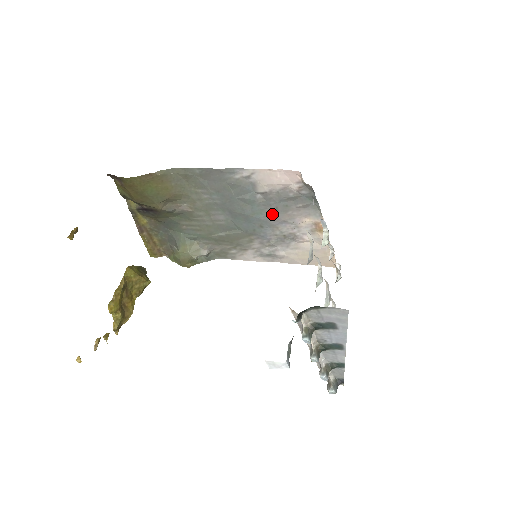
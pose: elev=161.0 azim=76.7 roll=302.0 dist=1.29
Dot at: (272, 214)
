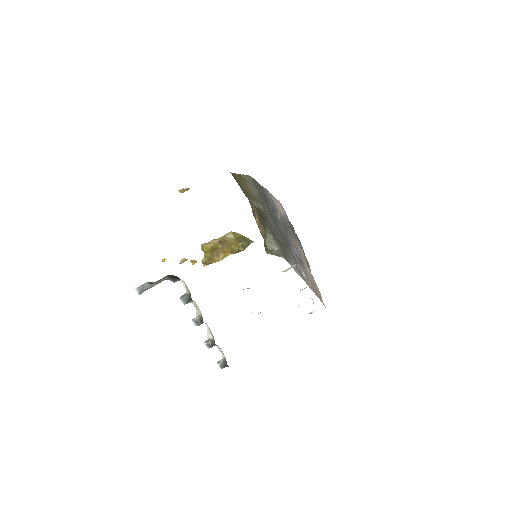
Dot at: (287, 235)
